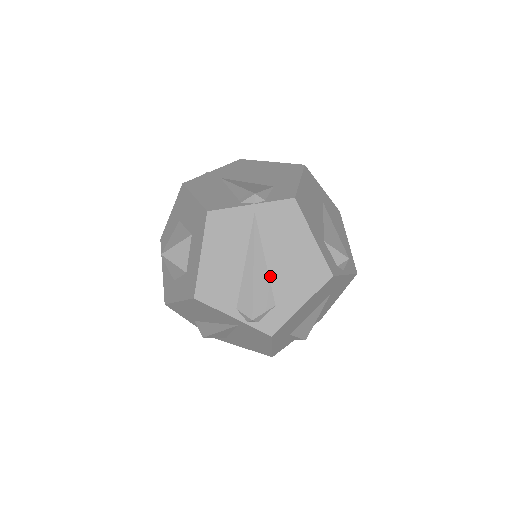
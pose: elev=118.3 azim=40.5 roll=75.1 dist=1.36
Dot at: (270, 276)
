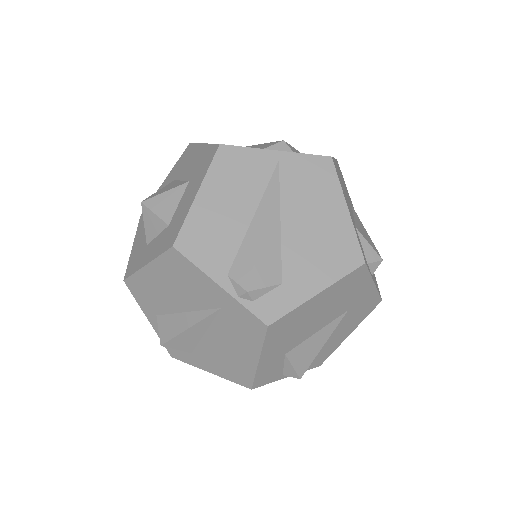
Dot at: (282, 242)
